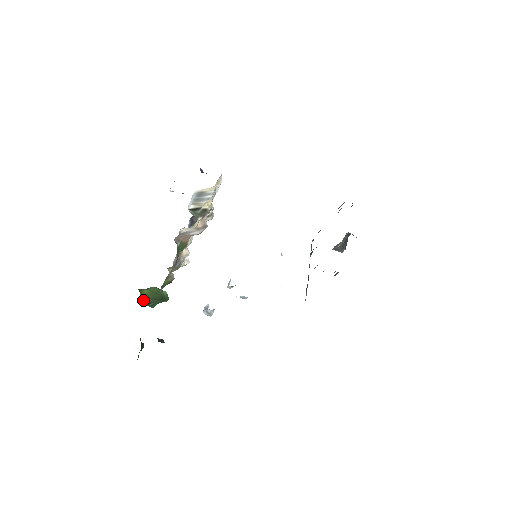
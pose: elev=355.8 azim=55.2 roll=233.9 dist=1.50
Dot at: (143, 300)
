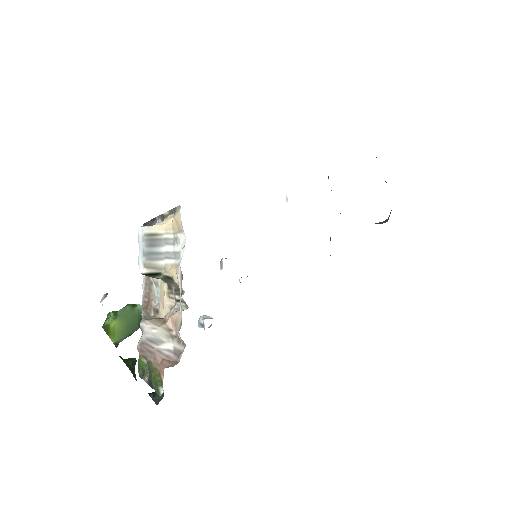
Dot at: (116, 343)
